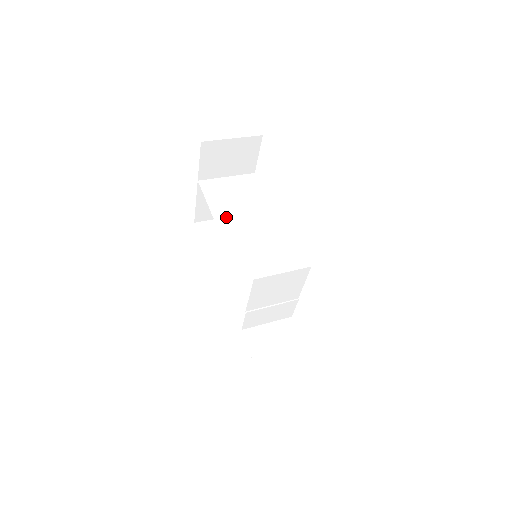
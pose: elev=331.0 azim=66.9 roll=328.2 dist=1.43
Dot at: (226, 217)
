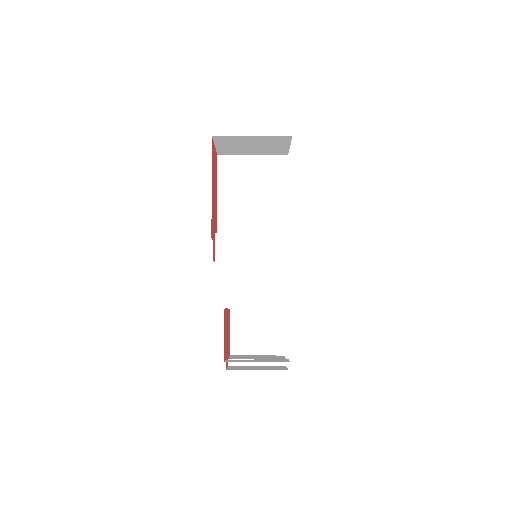
Dot at: (231, 214)
